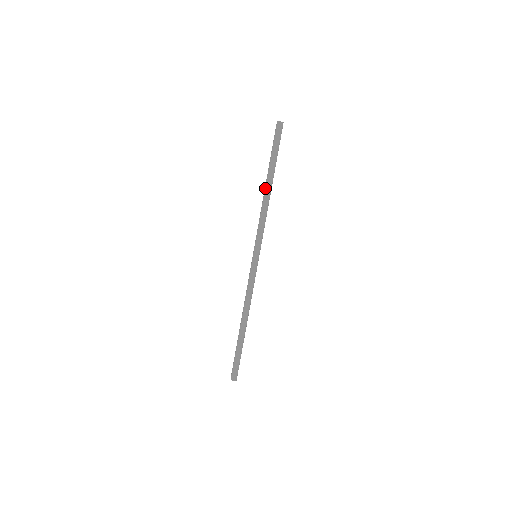
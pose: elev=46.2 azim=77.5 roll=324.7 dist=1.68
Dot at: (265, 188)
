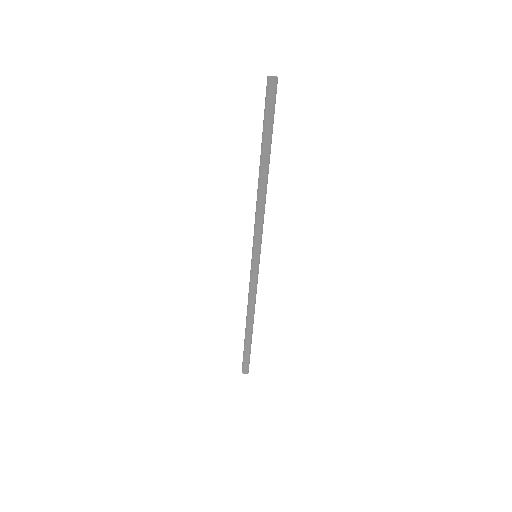
Dot at: (259, 175)
